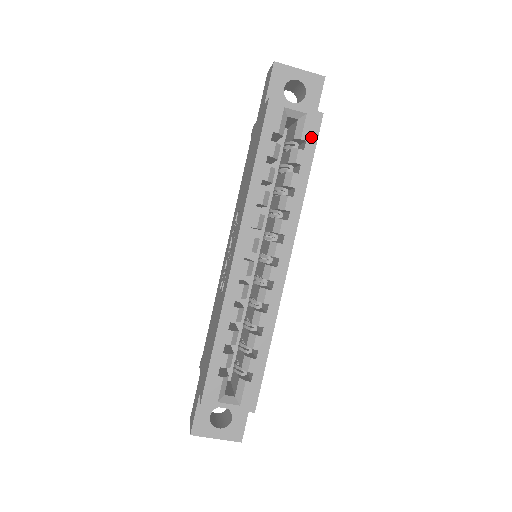
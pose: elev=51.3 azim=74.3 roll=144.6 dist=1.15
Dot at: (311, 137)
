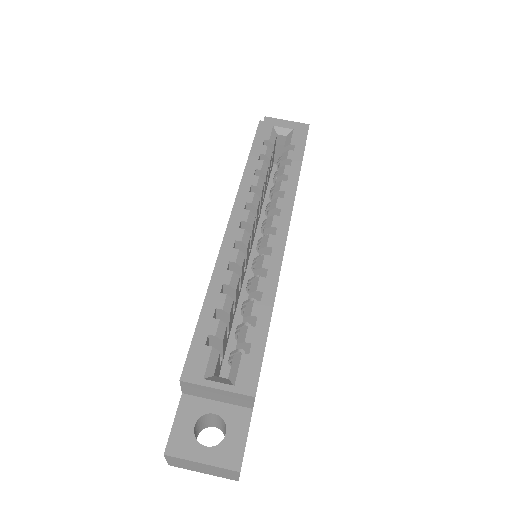
Dot at: (299, 143)
